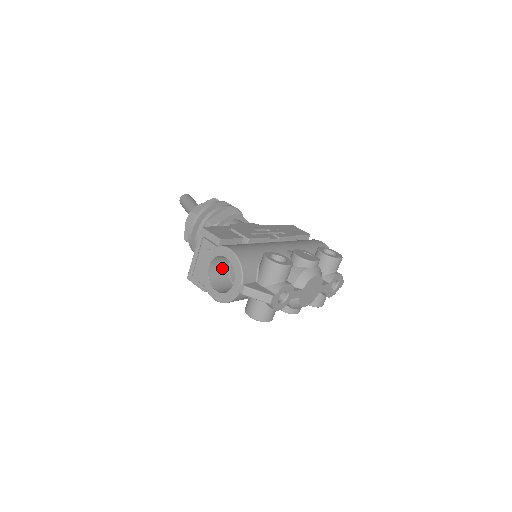
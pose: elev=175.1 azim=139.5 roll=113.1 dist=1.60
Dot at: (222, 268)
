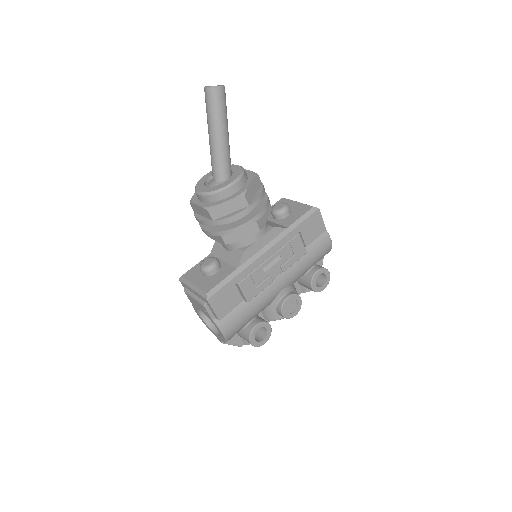
Dot at: occluded
